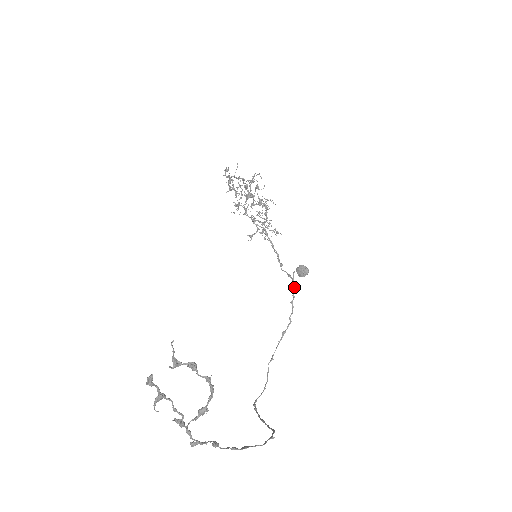
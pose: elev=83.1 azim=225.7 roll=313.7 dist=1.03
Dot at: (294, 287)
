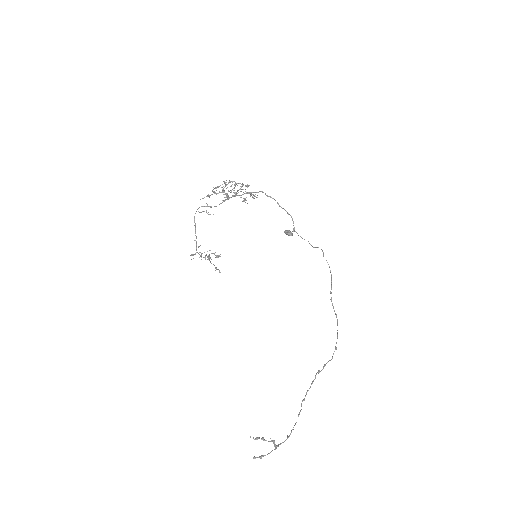
Dot at: occluded
